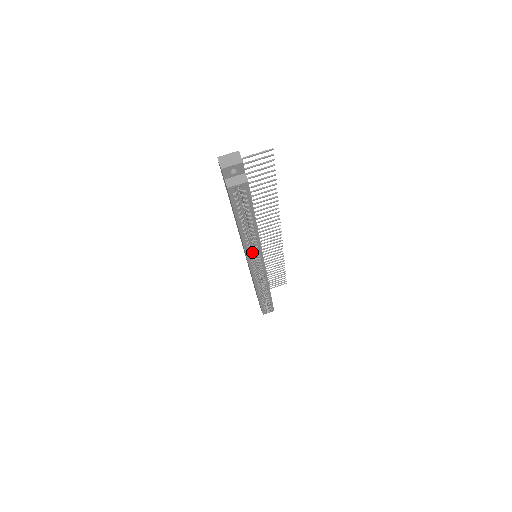
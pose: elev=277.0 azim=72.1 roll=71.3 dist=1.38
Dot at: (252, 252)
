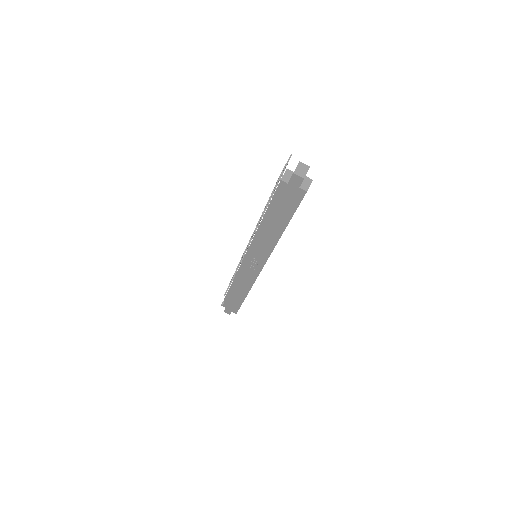
Dot at: occluded
